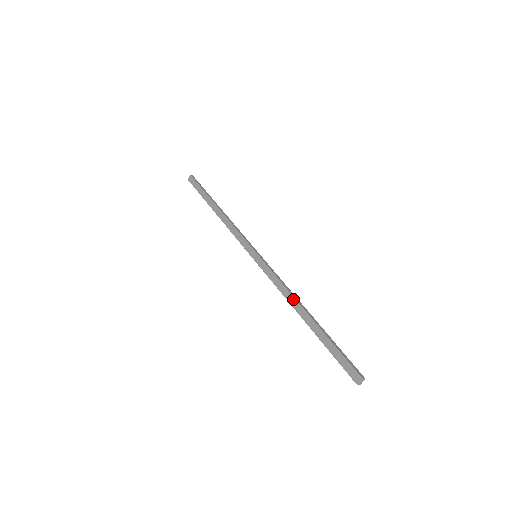
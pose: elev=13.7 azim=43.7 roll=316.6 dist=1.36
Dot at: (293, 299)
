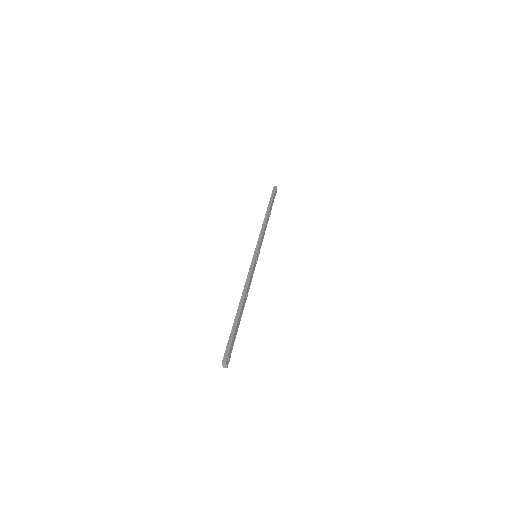
Dot at: (242, 294)
